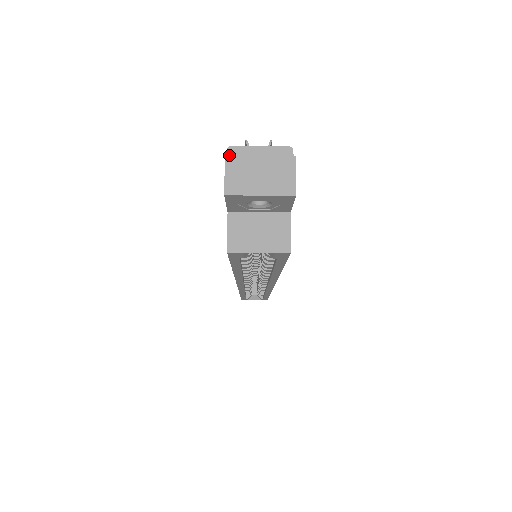
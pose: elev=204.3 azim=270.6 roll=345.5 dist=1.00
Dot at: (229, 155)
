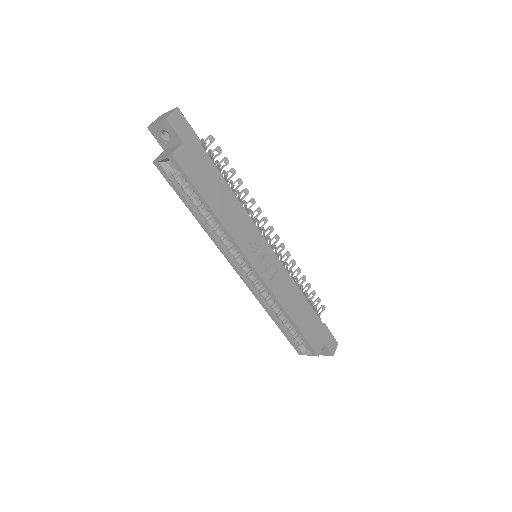
Dot at: (159, 117)
